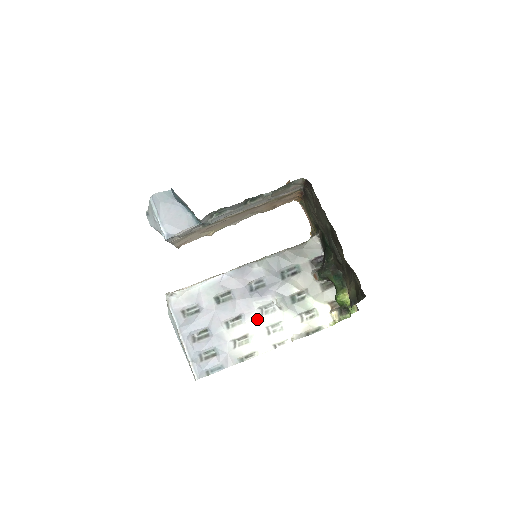
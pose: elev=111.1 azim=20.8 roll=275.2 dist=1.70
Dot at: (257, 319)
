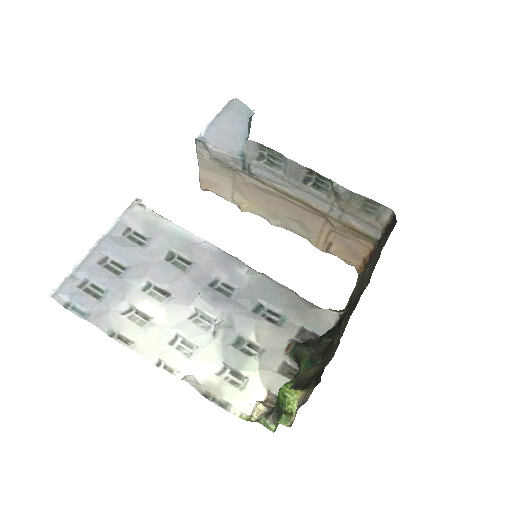
Dot at: (180, 316)
